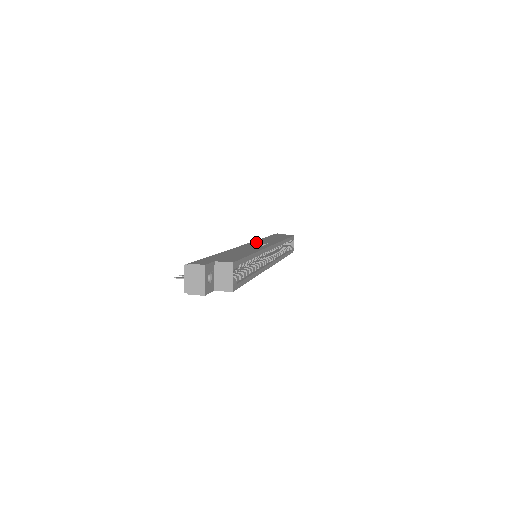
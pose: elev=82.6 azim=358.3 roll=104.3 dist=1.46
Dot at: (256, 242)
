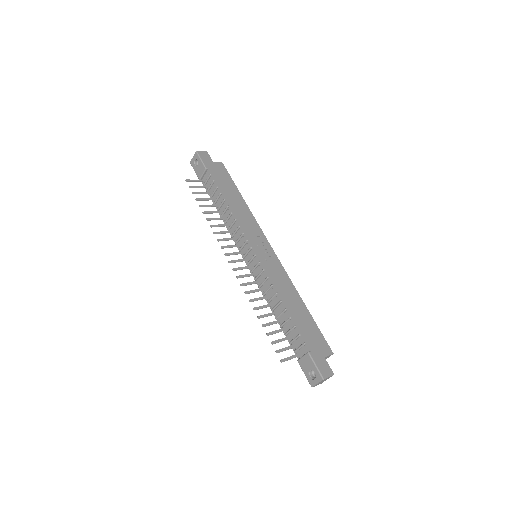
Dot at: (251, 237)
